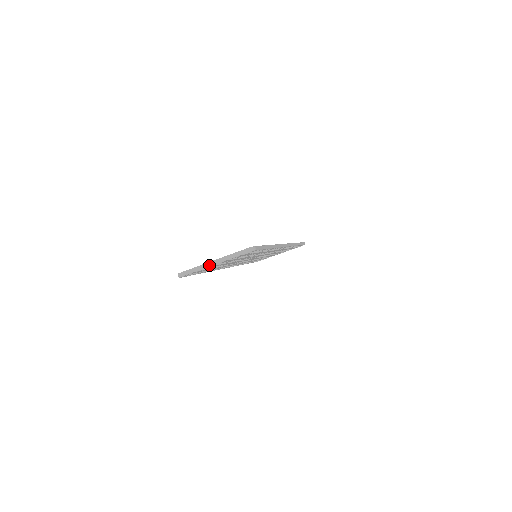
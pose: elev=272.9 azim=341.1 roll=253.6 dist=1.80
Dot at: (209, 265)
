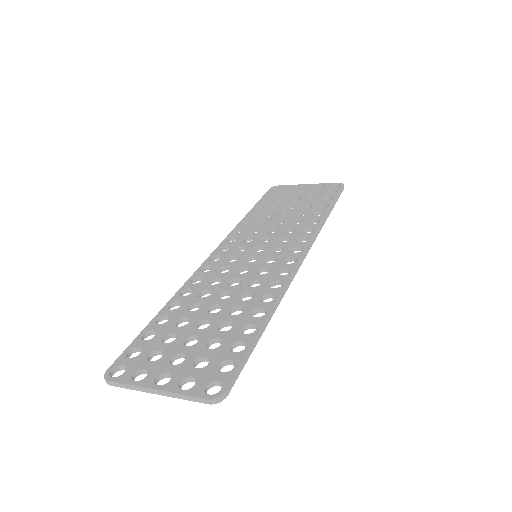
Dot at: (149, 392)
